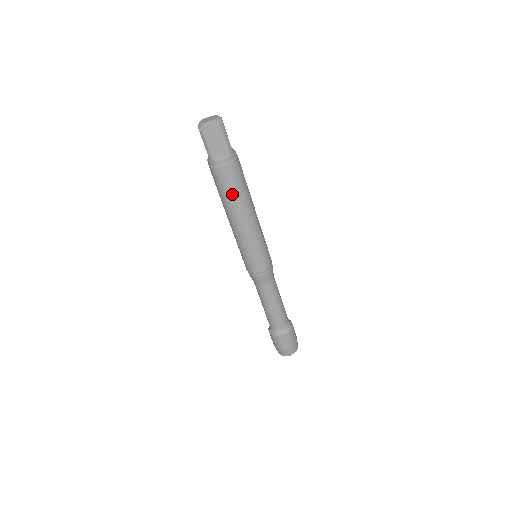
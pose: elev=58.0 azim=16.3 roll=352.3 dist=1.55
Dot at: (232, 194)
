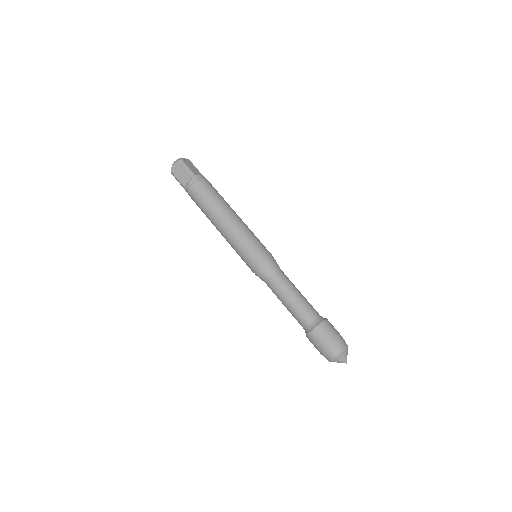
Dot at: (219, 196)
